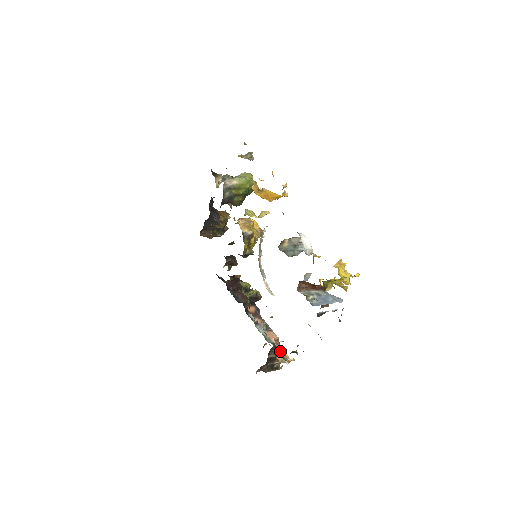
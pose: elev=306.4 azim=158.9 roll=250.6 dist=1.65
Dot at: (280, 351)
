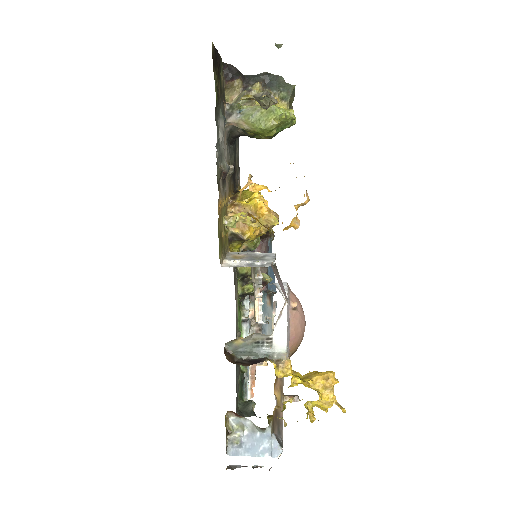
Dot at: (247, 381)
